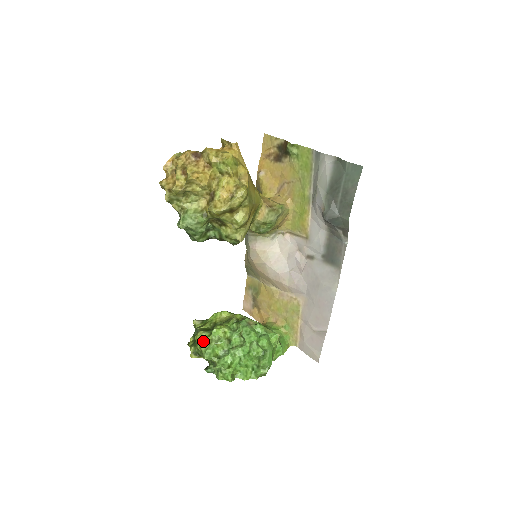
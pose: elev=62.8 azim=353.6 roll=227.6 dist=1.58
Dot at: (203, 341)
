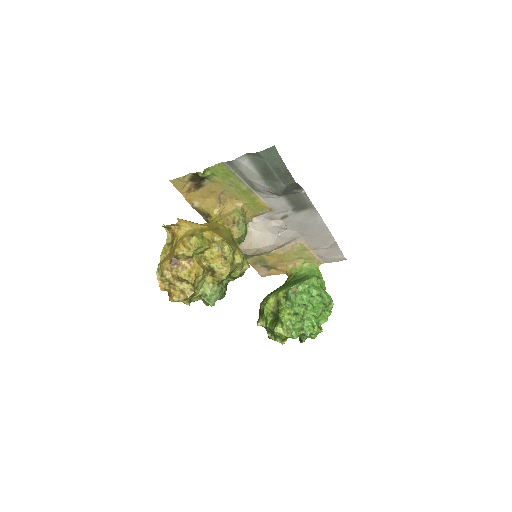
Dot at: (283, 332)
